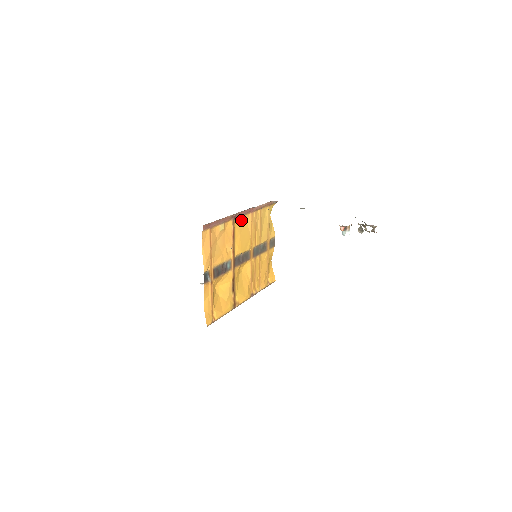
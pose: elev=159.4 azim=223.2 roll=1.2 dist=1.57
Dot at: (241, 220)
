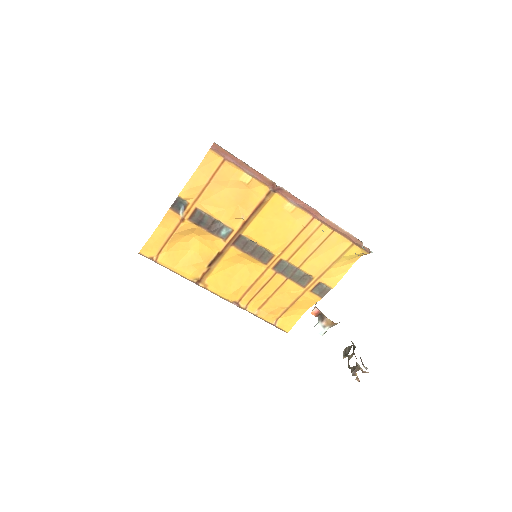
Dot at: (287, 206)
